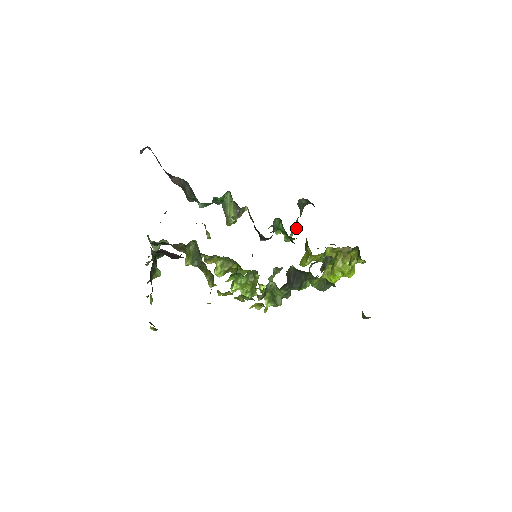
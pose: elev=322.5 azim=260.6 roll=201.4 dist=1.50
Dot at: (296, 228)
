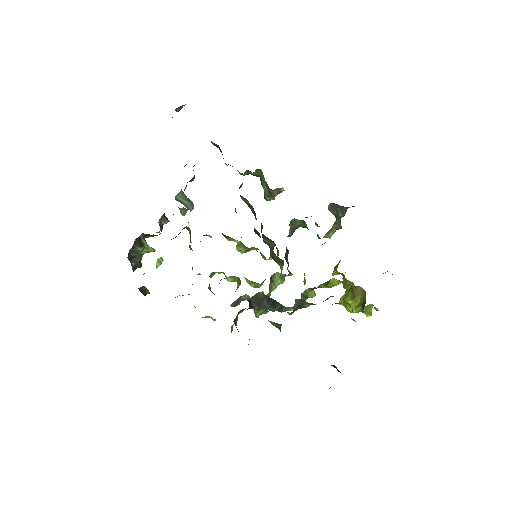
Dot at: (337, 228)
